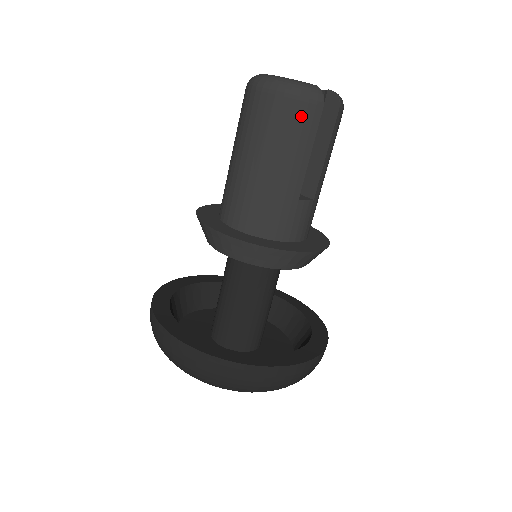
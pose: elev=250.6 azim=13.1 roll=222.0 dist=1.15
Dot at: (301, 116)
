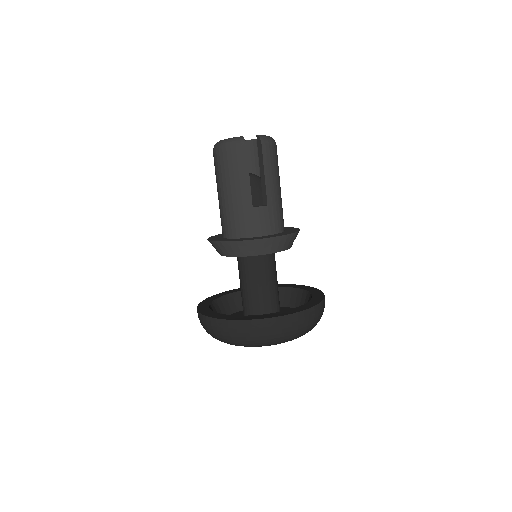
Dot at: (234, 157)
